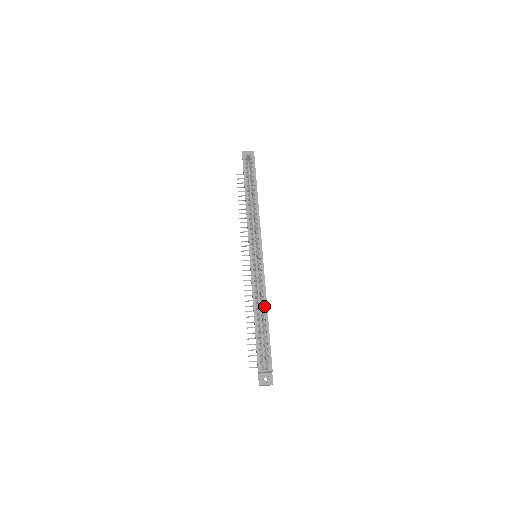
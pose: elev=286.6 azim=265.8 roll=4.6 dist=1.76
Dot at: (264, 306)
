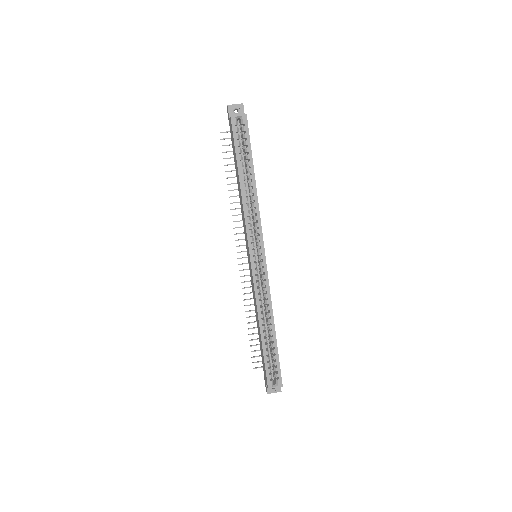
Dot at: (271, 321)
